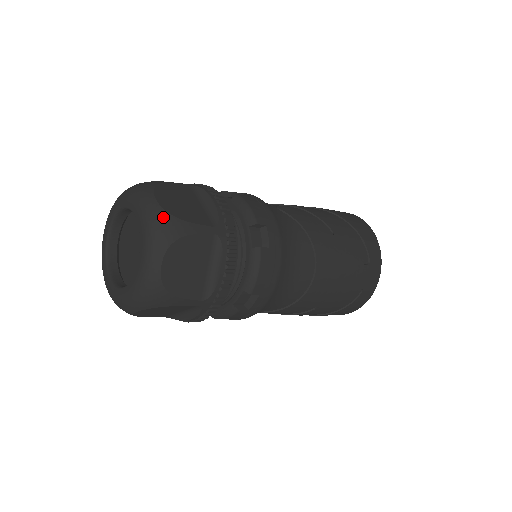
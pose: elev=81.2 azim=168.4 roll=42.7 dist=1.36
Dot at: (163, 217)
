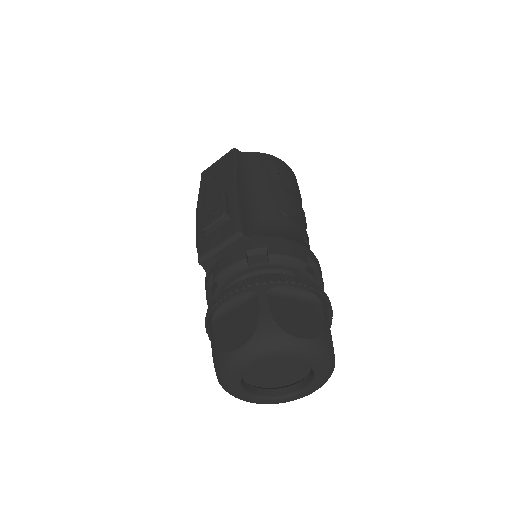
Dot at: occluded
